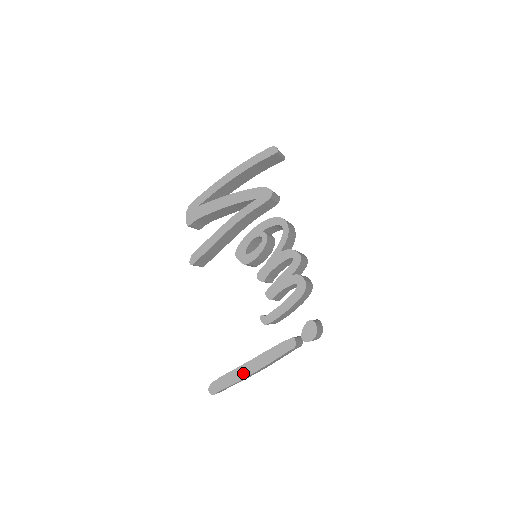
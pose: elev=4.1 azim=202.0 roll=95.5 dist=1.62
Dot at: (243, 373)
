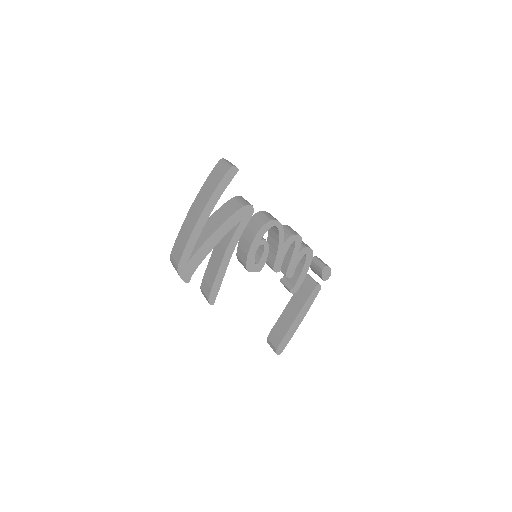
Dot at: (295, 328)
